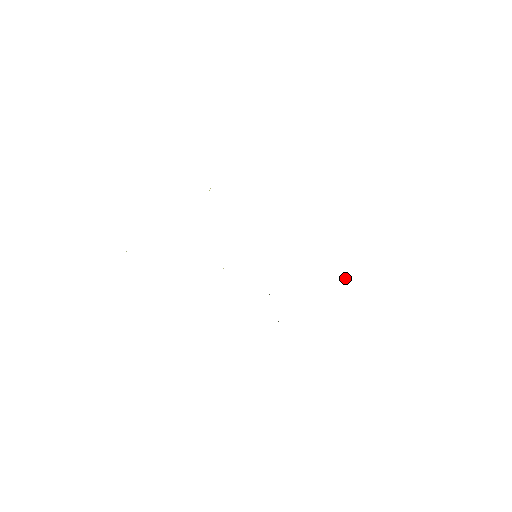
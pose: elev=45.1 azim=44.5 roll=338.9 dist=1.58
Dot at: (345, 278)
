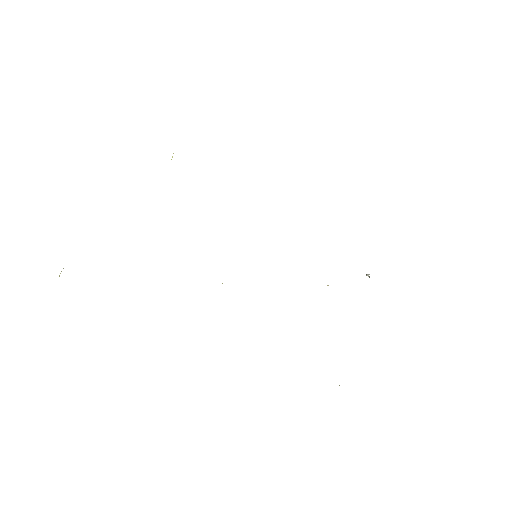
Dot at: (368, 275)
